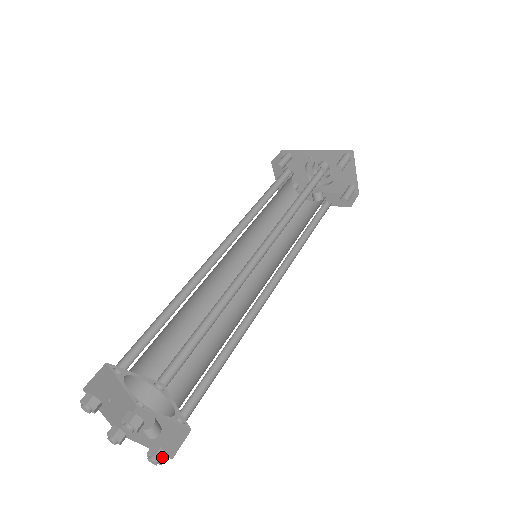
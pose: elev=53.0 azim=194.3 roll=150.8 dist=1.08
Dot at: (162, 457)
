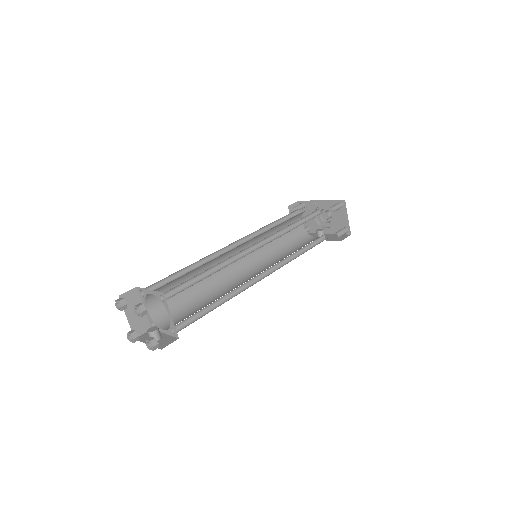
Dot at: (155, 344)
